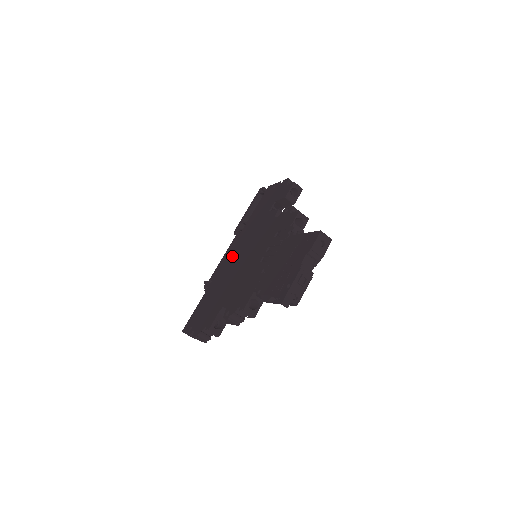
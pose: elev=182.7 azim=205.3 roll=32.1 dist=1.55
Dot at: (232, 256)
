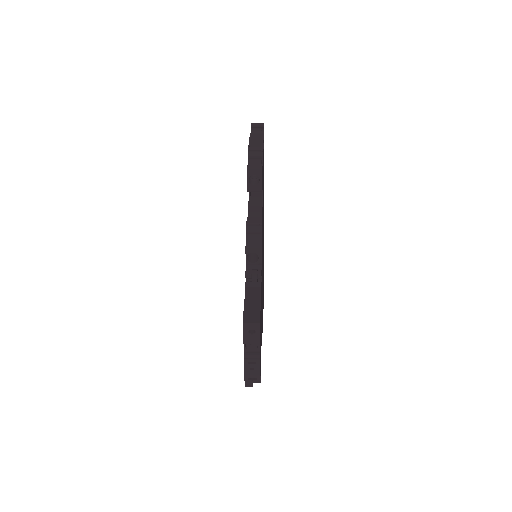
Dot at: occluded
